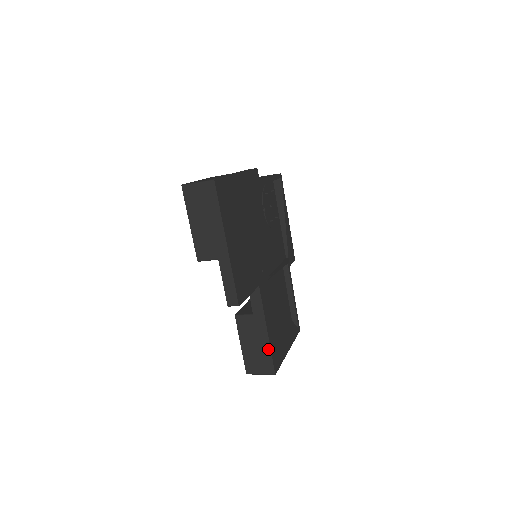
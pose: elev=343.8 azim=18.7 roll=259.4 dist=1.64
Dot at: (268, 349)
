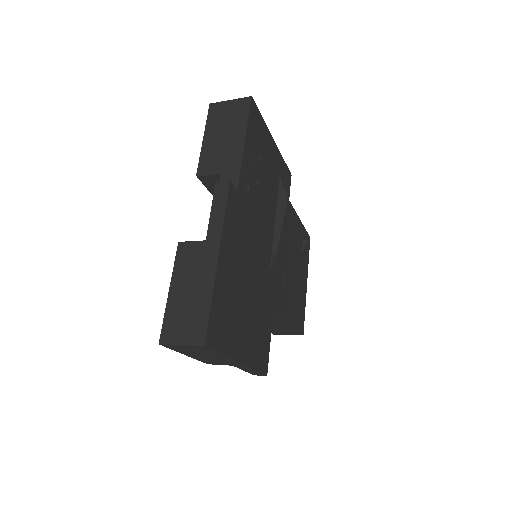
Dot at: (293, 329)
